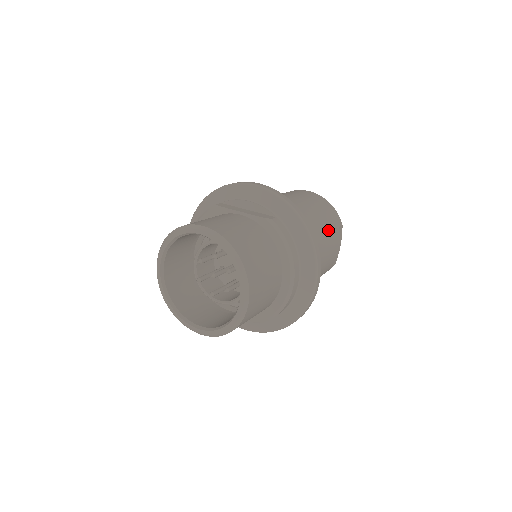
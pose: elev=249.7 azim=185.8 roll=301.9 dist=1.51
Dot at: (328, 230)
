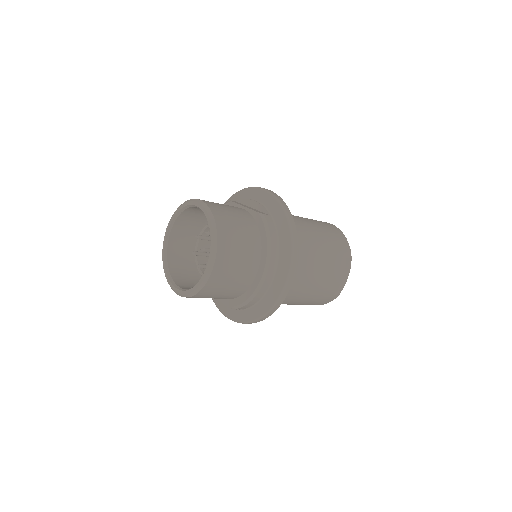
Dot at: (330, 253)
